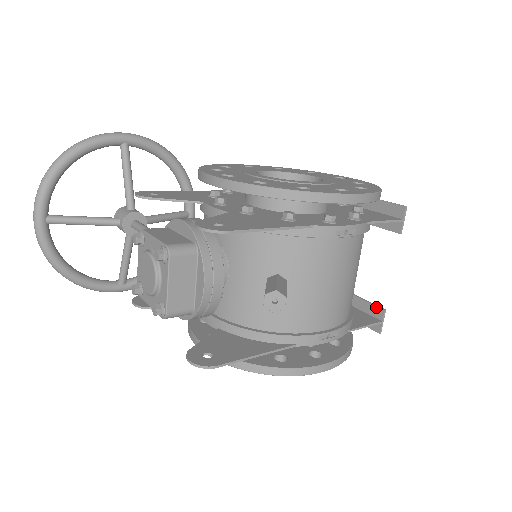
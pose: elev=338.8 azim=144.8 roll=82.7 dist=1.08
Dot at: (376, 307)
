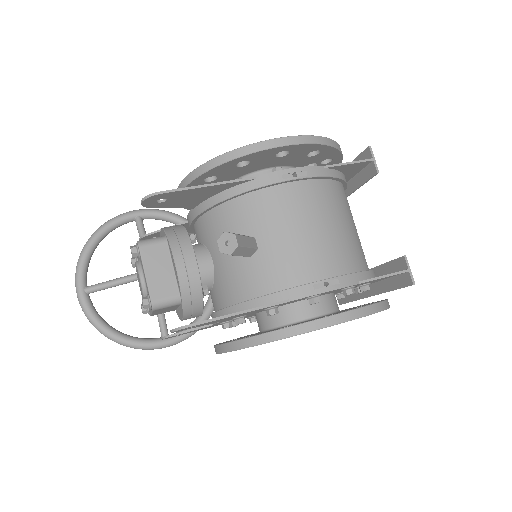
Dot at: (397, 260)
